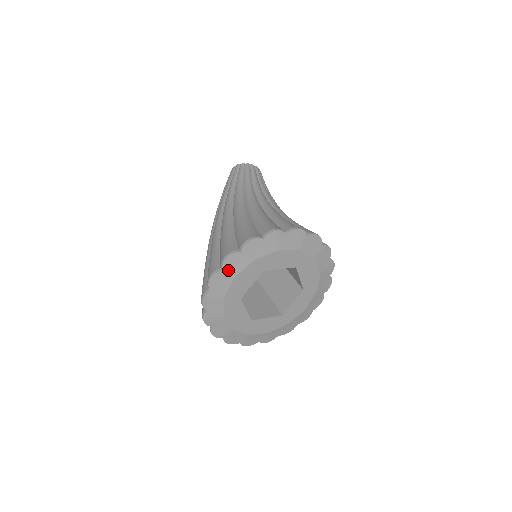
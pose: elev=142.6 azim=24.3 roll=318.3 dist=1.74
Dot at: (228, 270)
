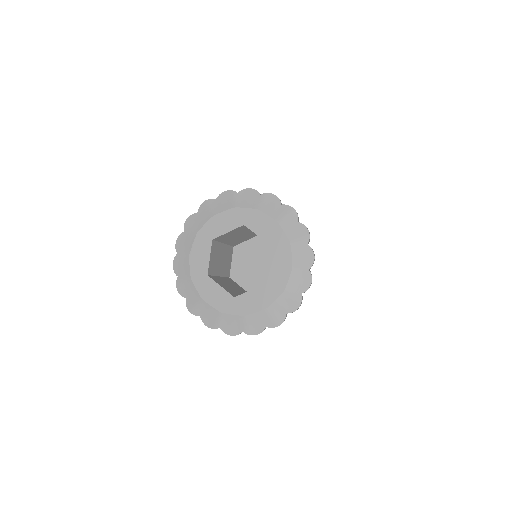
Dot at: (182, 251)
